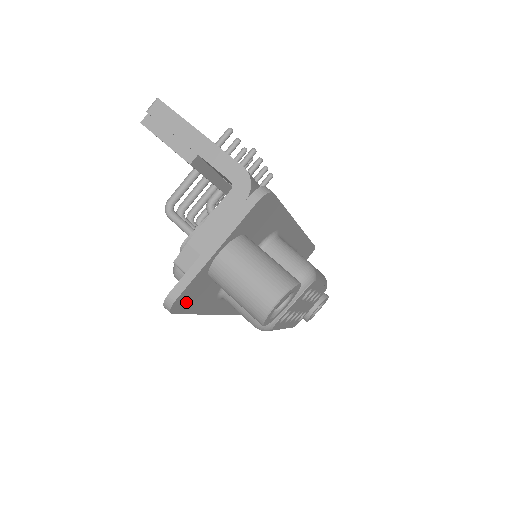
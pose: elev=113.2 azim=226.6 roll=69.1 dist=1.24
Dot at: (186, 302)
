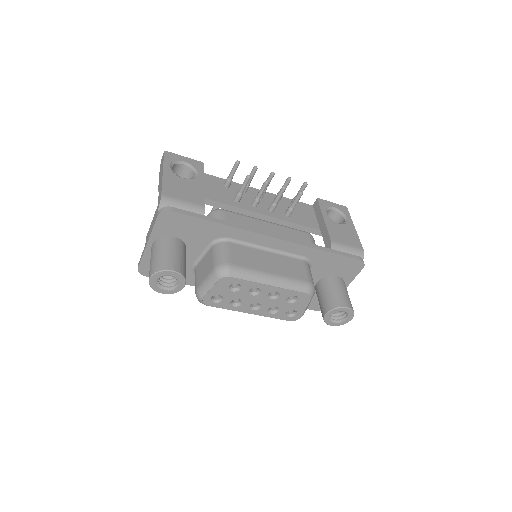
Dot at: occluded
